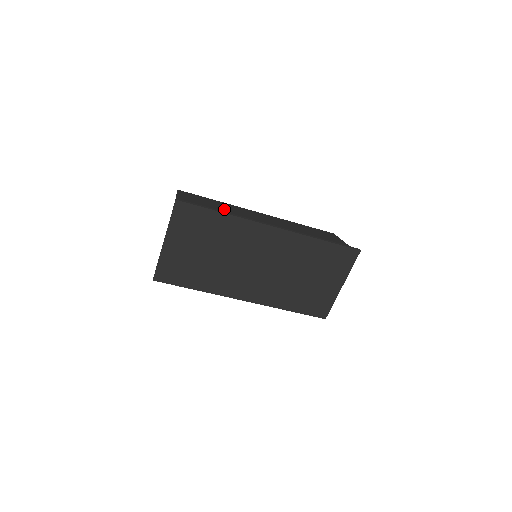
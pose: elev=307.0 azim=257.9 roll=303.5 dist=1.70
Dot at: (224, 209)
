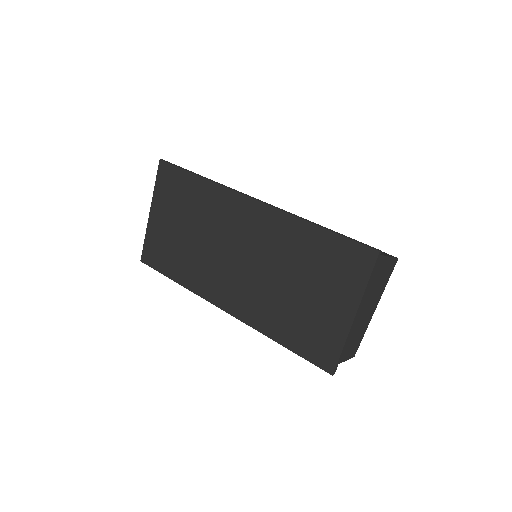
Dot at: occluded
